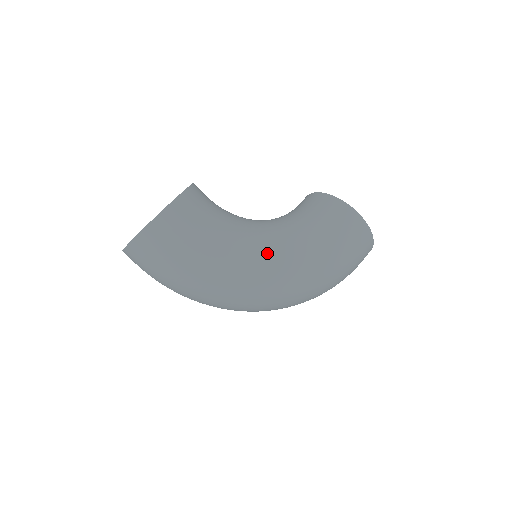
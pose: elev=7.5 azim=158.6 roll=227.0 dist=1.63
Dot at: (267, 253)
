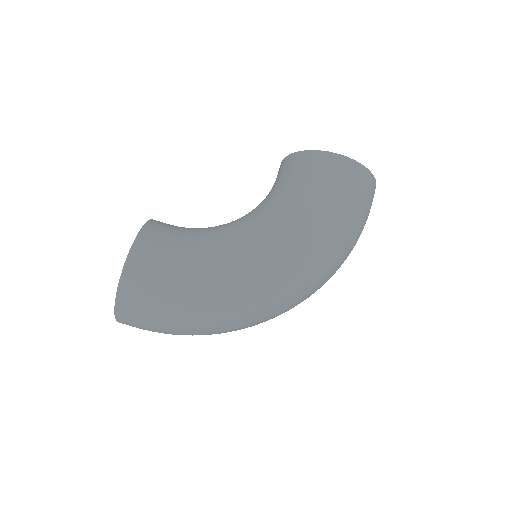
Dot at: (255, 248)
